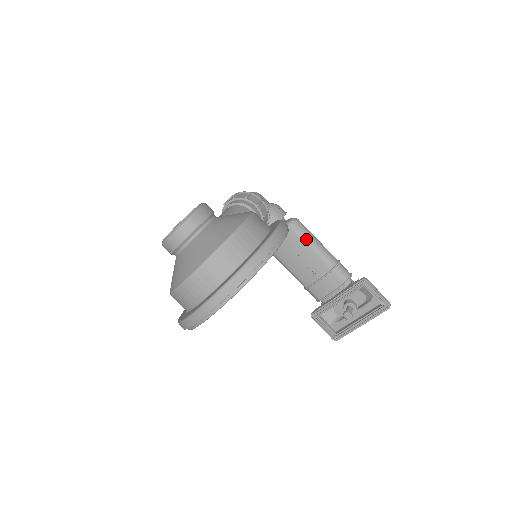
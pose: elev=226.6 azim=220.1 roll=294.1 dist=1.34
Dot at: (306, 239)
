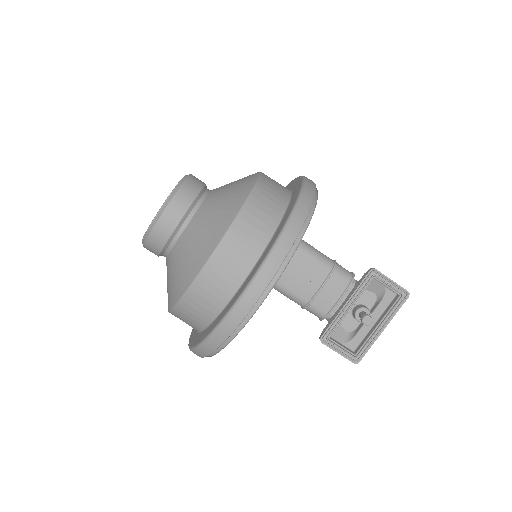
Dot at: occluded
